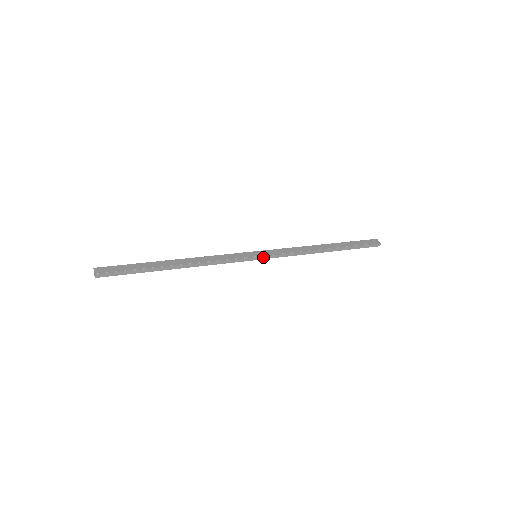
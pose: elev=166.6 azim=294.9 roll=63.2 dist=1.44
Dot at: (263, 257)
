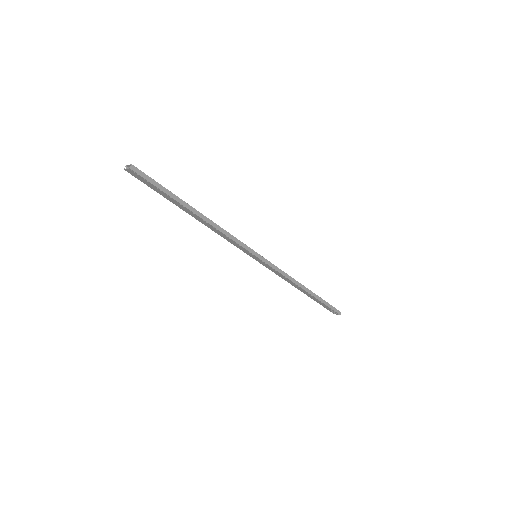
Dot at: (263, 258)
